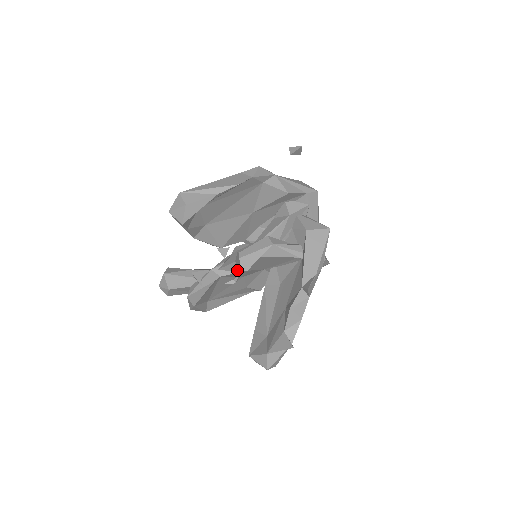
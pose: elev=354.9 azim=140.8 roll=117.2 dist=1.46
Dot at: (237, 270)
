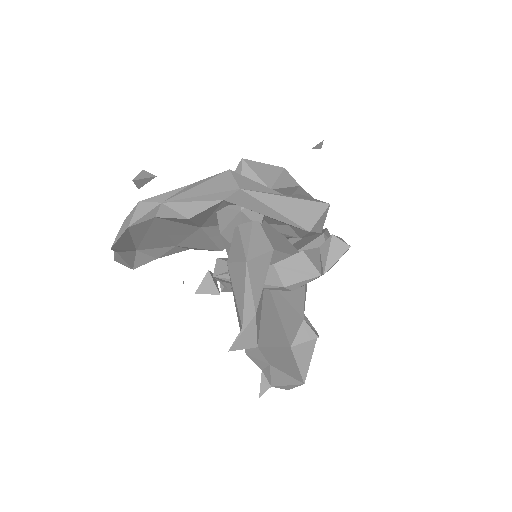
Dot at: (213, 294)
